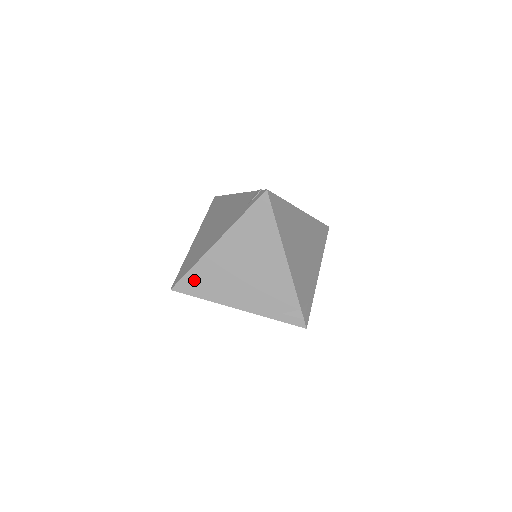
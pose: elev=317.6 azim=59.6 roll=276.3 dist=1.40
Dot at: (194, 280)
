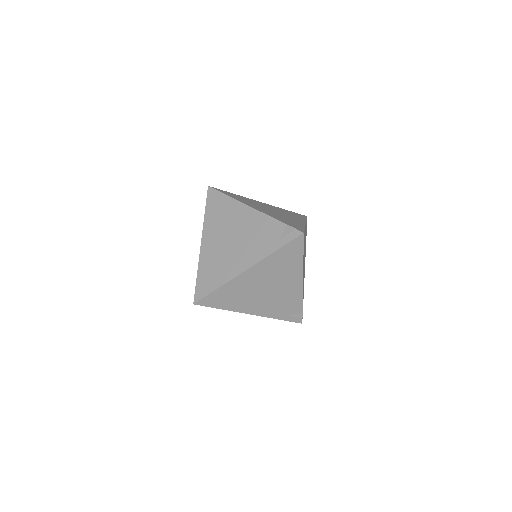
Dot at: (218, 297)
